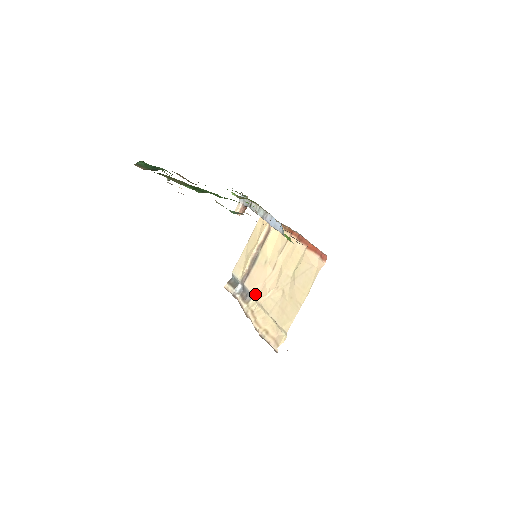
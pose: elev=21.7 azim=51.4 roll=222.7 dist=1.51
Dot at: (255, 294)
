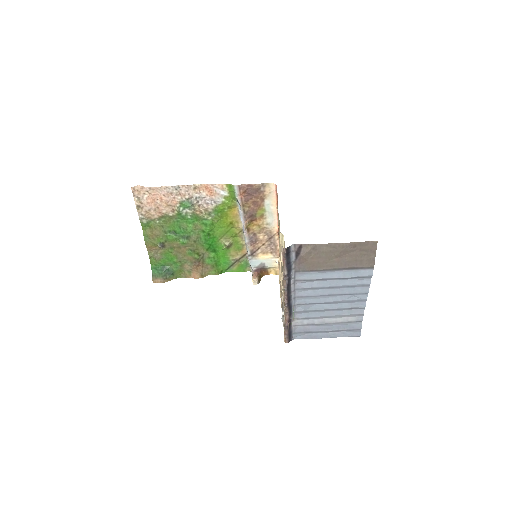
Dot at: occluded
